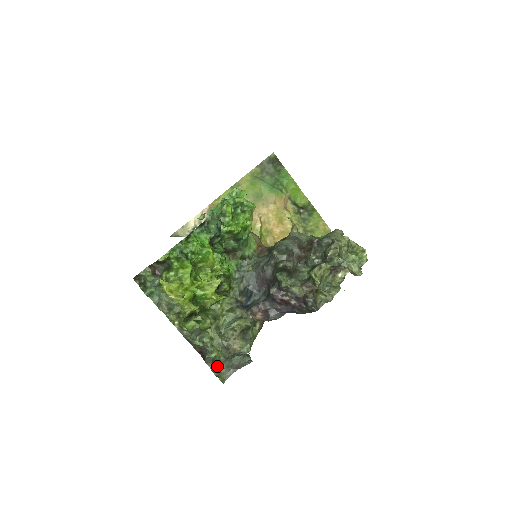
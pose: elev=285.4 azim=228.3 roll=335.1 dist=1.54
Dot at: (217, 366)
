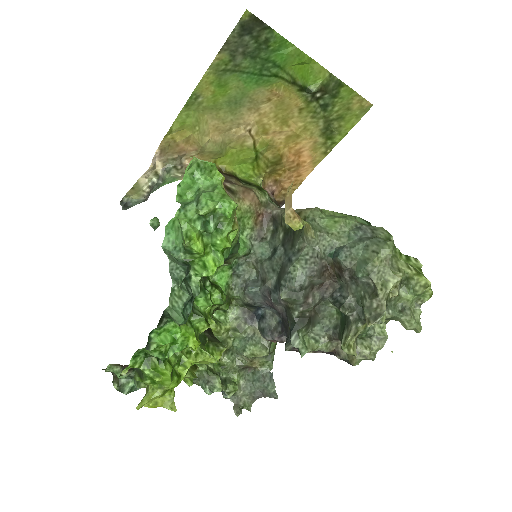
Dot at: (238, 394)
